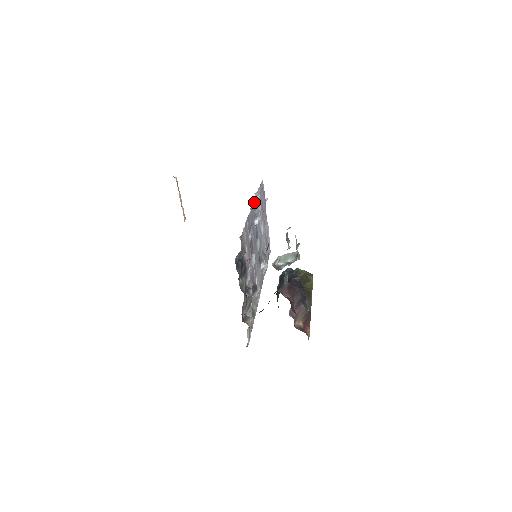
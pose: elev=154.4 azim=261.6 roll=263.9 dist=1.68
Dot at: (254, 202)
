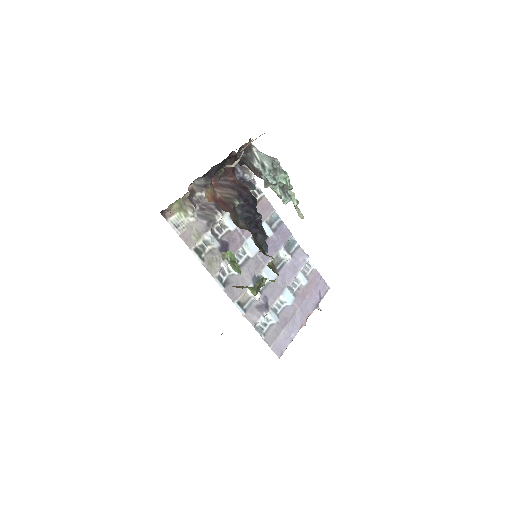
Dot at: (299, 249)
